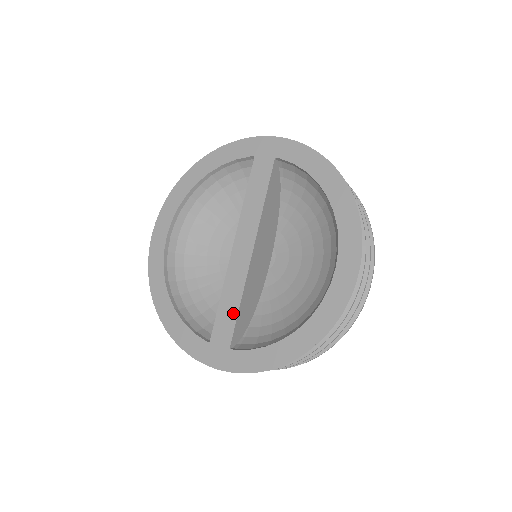
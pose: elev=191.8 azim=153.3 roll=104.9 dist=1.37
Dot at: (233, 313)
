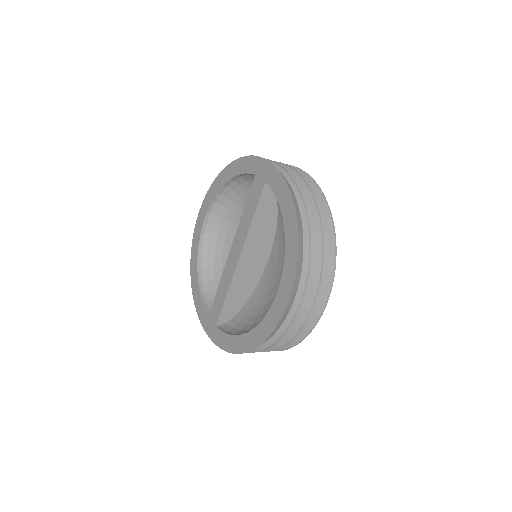
Dot at: (222, 301)
